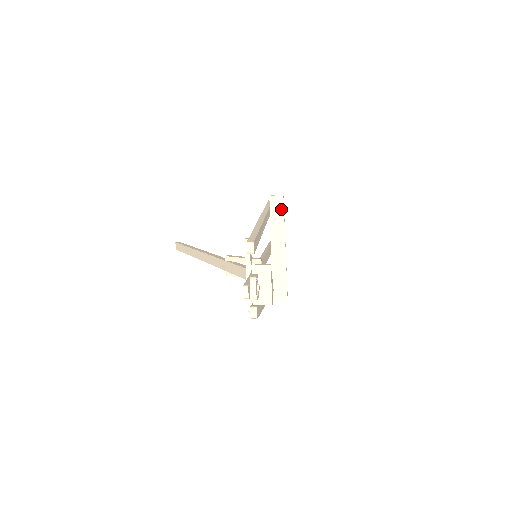
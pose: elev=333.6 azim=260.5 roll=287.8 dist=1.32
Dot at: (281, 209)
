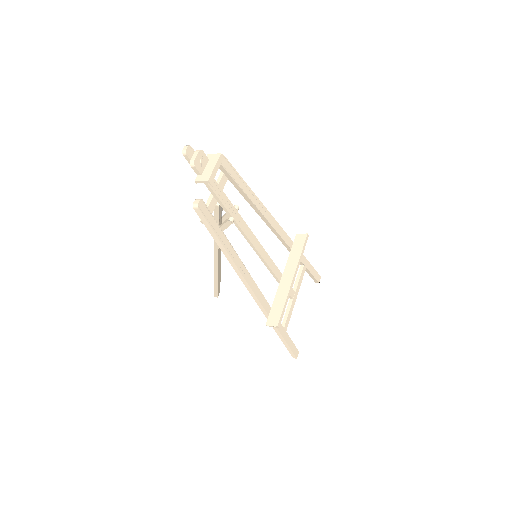
Dot at: (302, 245)
